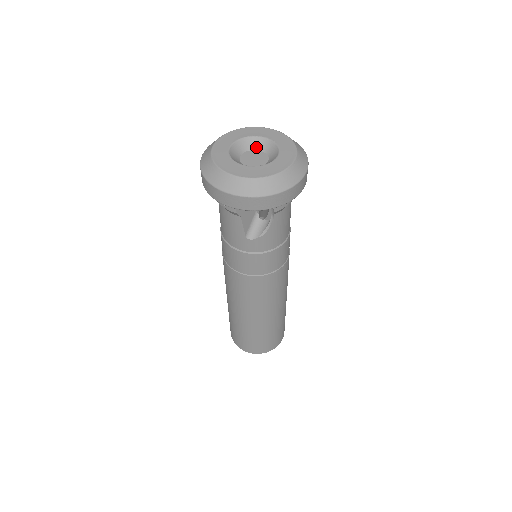
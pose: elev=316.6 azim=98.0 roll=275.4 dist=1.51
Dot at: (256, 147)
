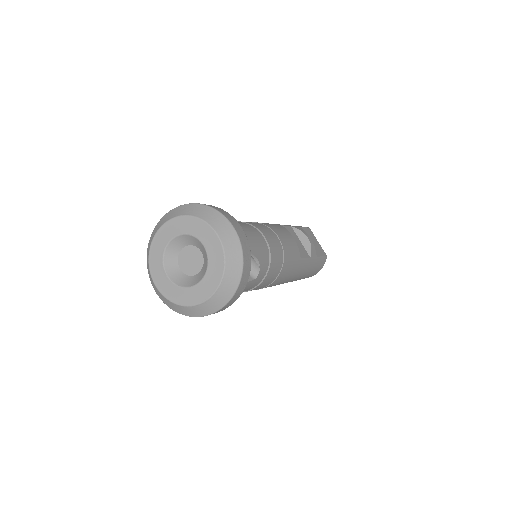
Dot at: (202, 251)
